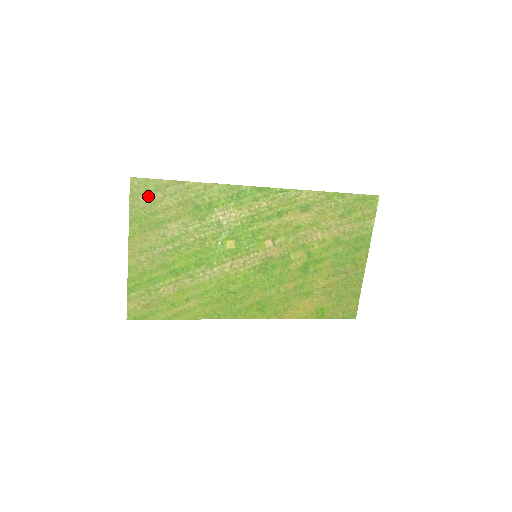
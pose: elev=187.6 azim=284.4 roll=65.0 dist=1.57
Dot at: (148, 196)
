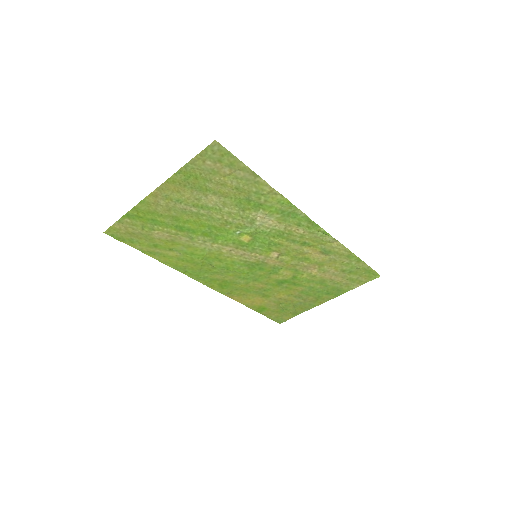
Dot at: (216, 164)
